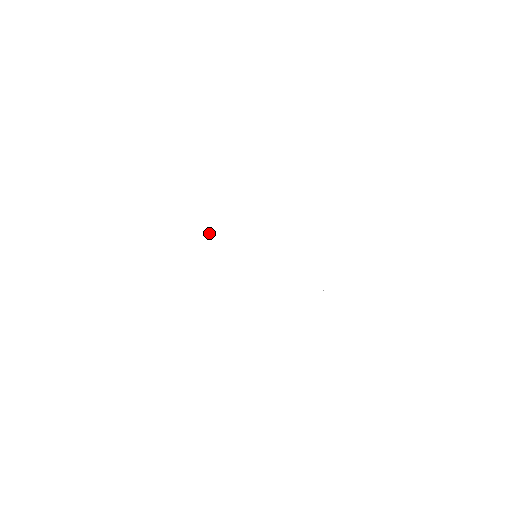
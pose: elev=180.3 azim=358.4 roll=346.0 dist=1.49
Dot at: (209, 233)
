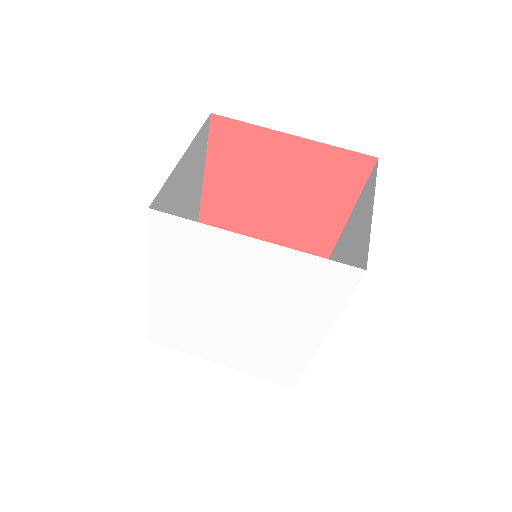
Dot at: (178, 305)
